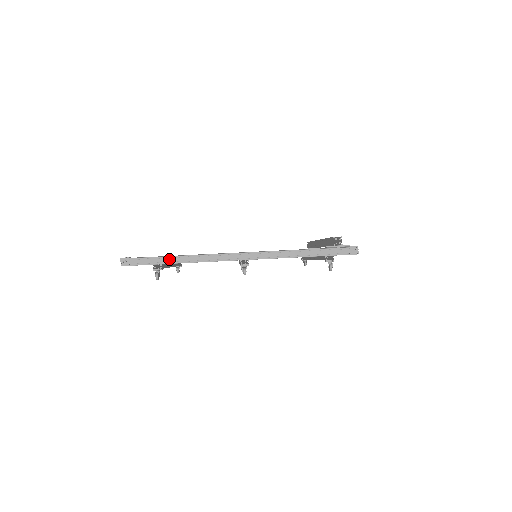
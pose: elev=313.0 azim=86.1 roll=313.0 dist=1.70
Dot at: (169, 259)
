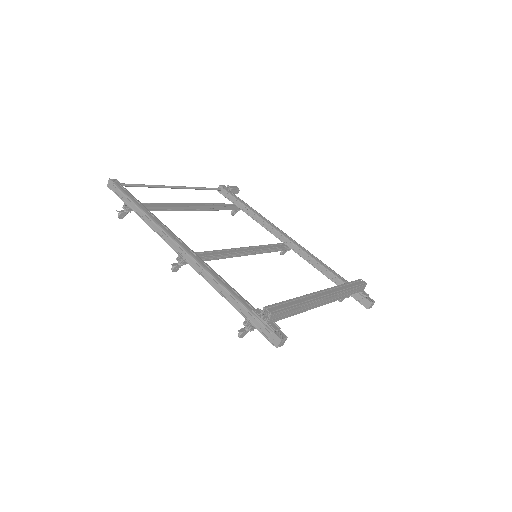
Dot at: (135, 207)
